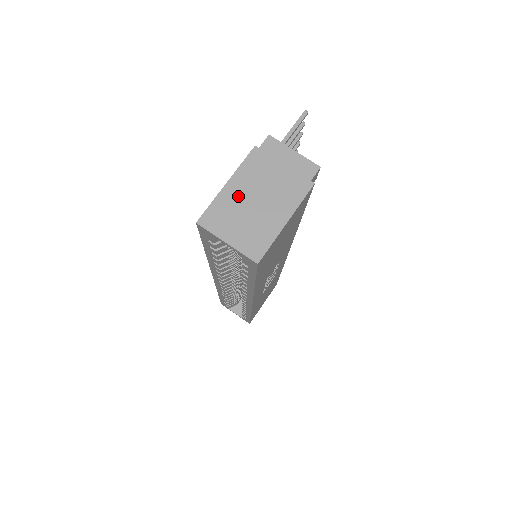
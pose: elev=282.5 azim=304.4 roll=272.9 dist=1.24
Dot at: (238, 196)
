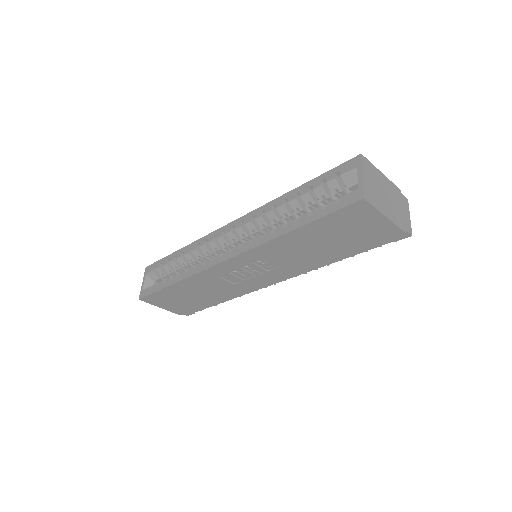
Dot at: (381, 181)
